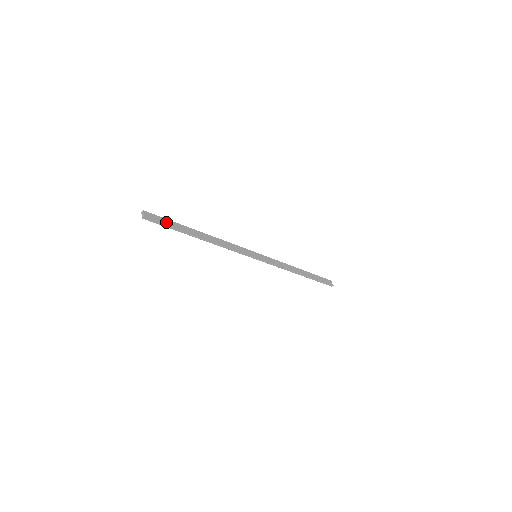
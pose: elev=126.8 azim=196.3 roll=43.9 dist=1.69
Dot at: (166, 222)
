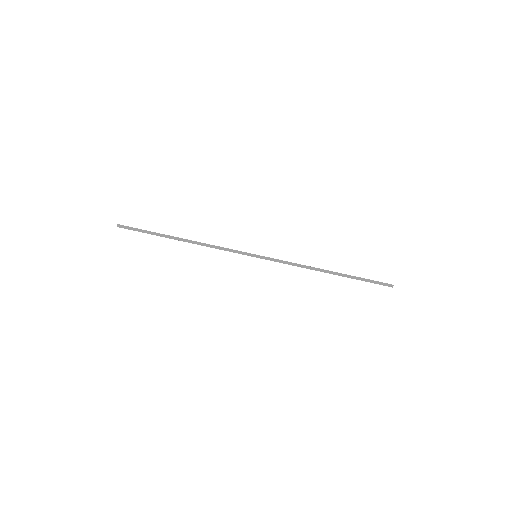
Dot at: (141, 230)
